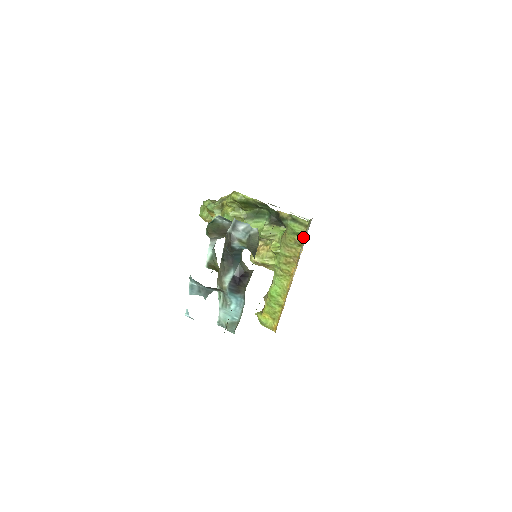
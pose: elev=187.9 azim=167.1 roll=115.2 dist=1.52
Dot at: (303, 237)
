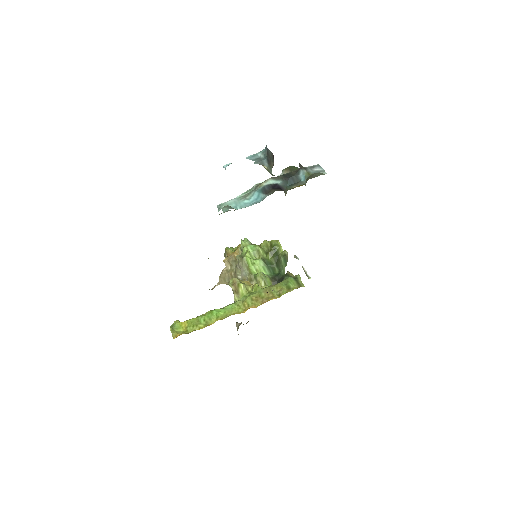
Dot at: (289, 291)
